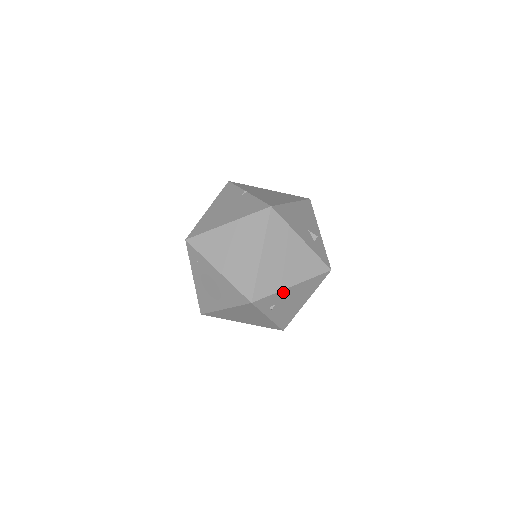
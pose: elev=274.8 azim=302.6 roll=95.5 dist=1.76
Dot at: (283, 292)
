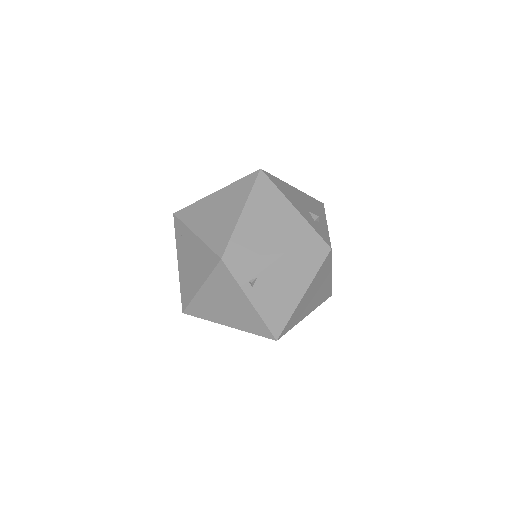
Dot at: (265, 260)
